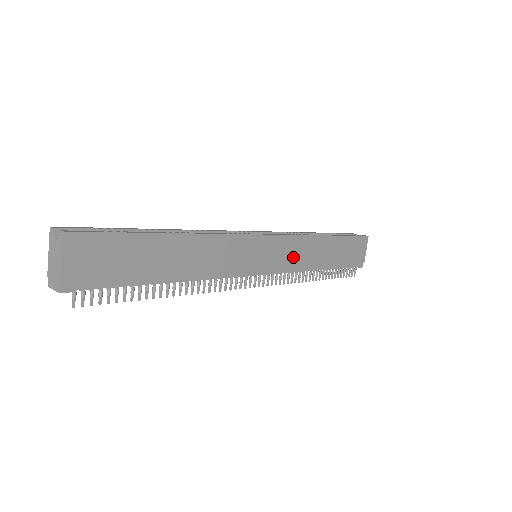
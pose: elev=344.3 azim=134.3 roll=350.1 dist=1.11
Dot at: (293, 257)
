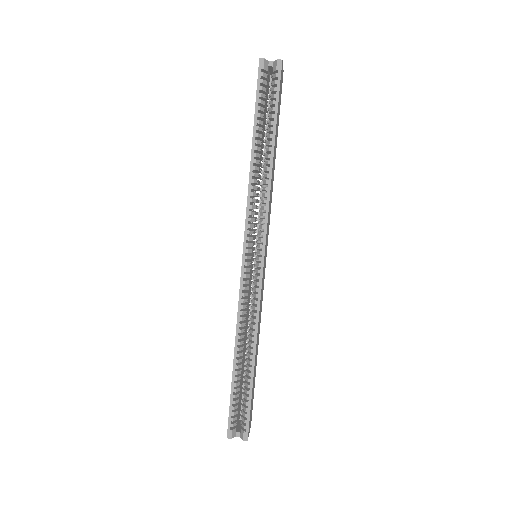
Dot at: (269, 214)
